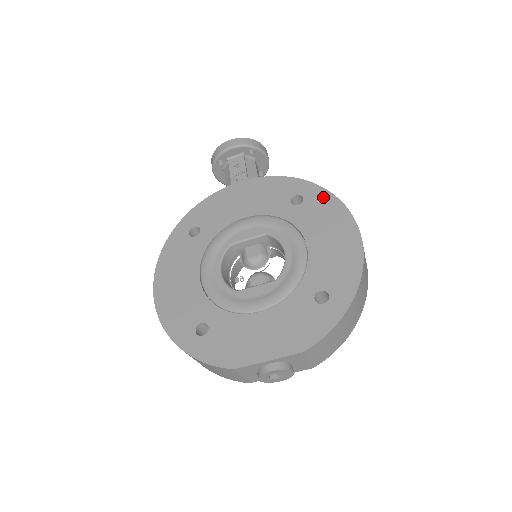
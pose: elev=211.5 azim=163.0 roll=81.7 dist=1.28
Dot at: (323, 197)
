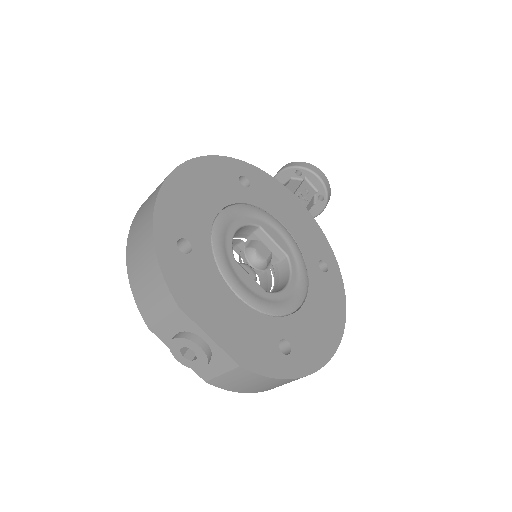
Dot at: (339, 288)
